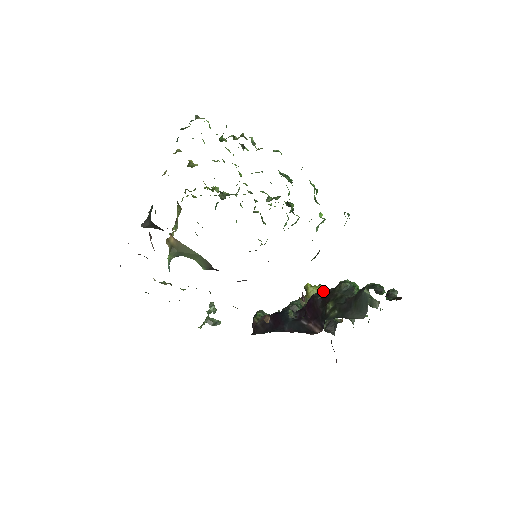
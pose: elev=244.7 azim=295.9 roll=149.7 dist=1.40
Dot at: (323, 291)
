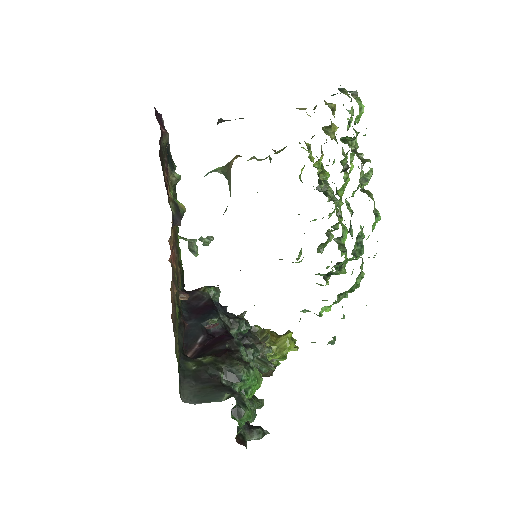
Dot at: (242, 348)
